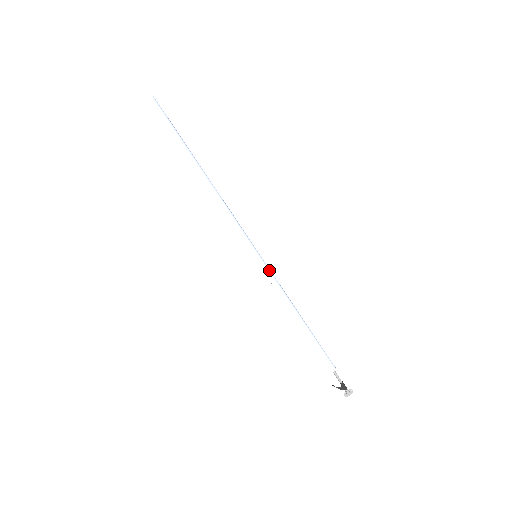
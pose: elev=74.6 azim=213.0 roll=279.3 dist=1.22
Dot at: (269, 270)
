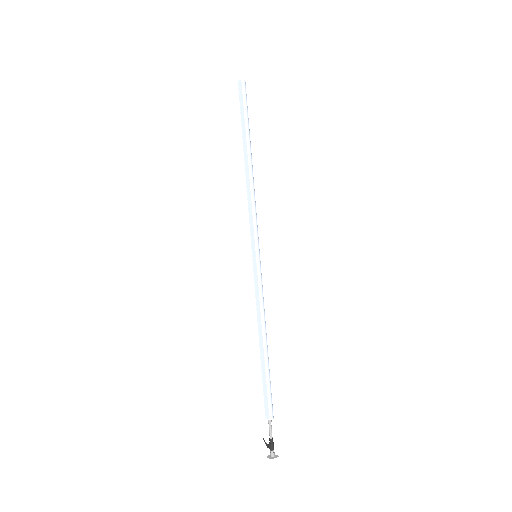
Dot at: (261, 275)
